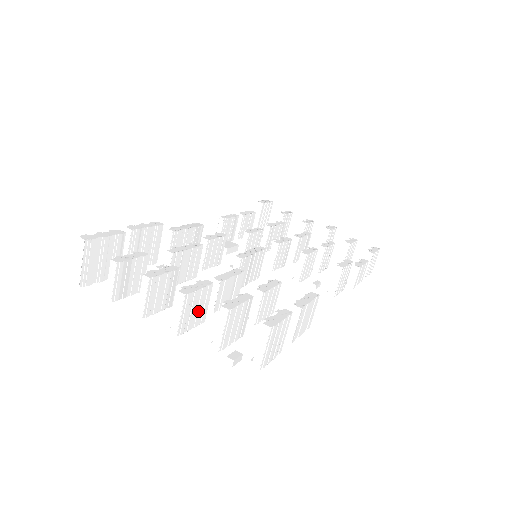
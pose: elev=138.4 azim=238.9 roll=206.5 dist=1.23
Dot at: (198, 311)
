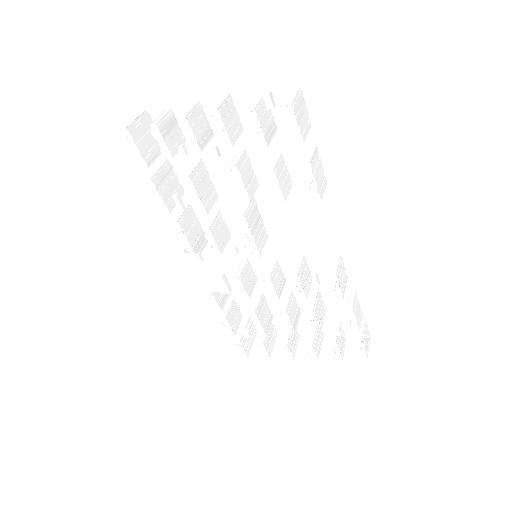
Dot at: (232, 125)
